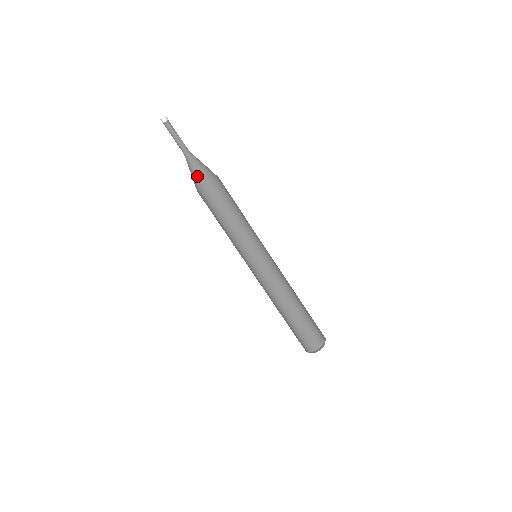
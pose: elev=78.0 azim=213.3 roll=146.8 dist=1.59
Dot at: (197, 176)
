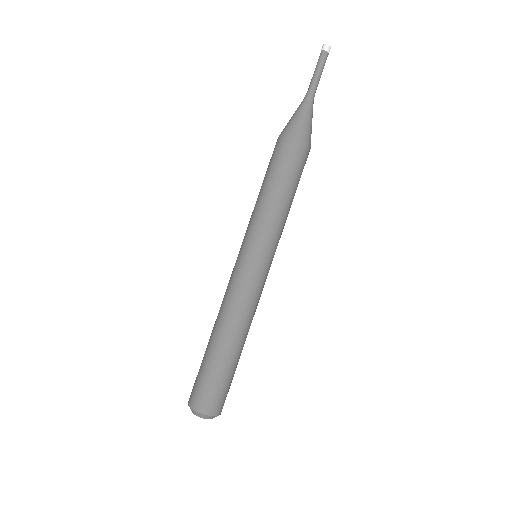
Dot at: (307, 127)
